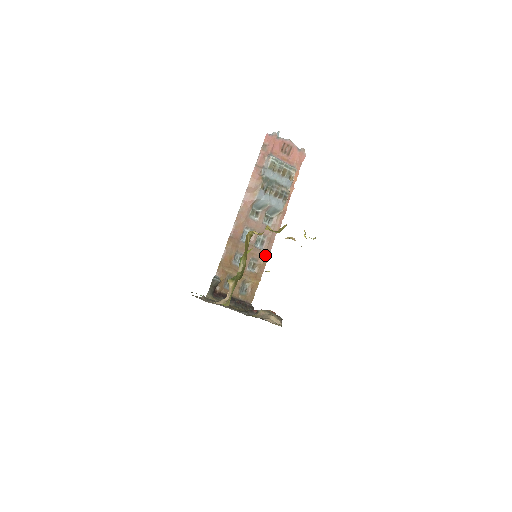
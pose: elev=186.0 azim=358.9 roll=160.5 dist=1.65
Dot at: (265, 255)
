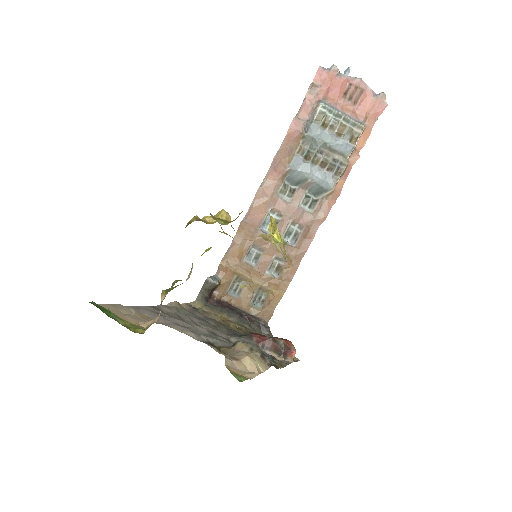
Dot at: (297, 255)
